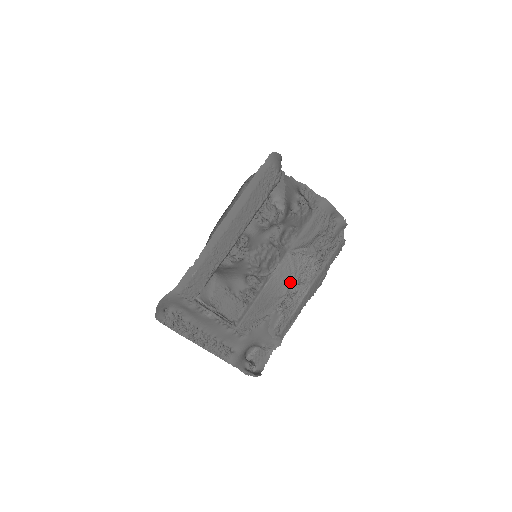
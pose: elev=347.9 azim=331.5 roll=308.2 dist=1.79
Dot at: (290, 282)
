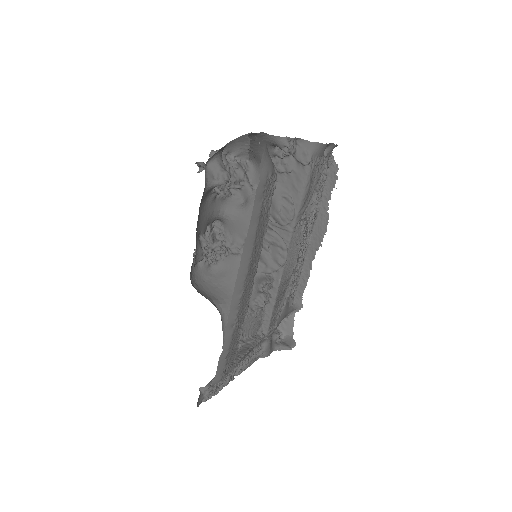
Dot at: (297, 252)
